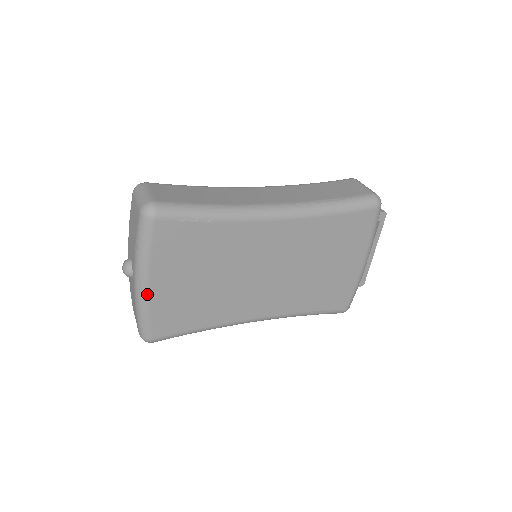
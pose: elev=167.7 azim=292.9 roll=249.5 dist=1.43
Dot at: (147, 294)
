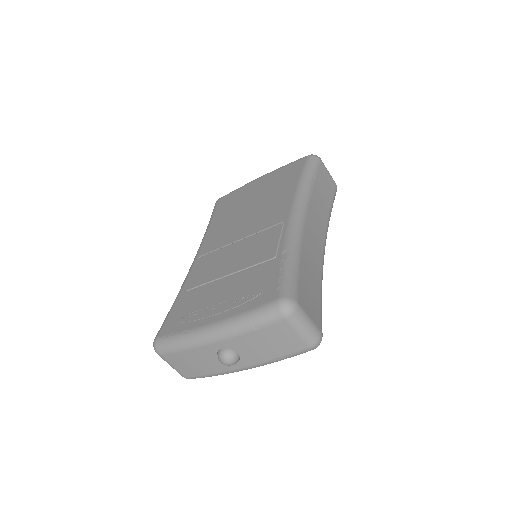
Dot at: occluded
